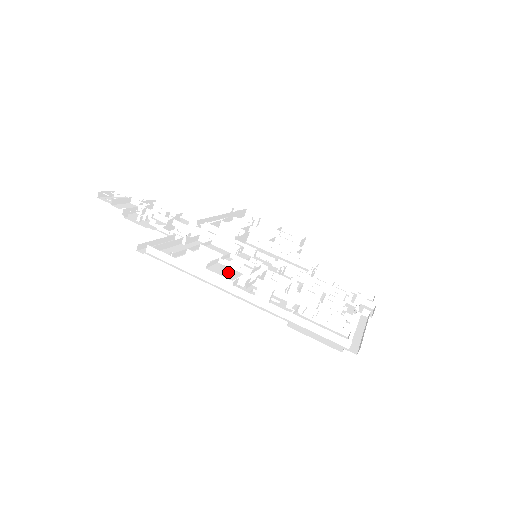
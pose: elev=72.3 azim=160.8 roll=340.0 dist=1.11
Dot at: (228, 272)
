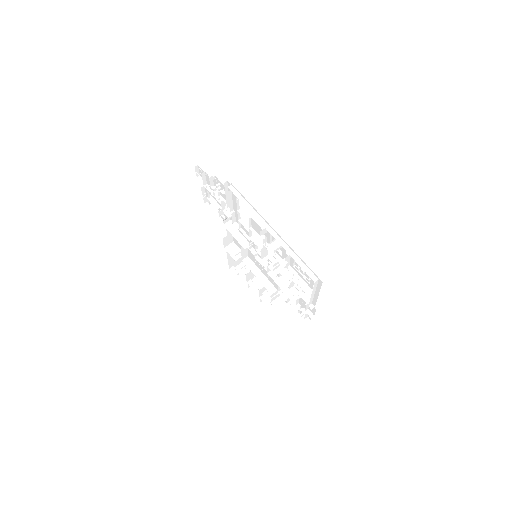
Dot at: occluded
